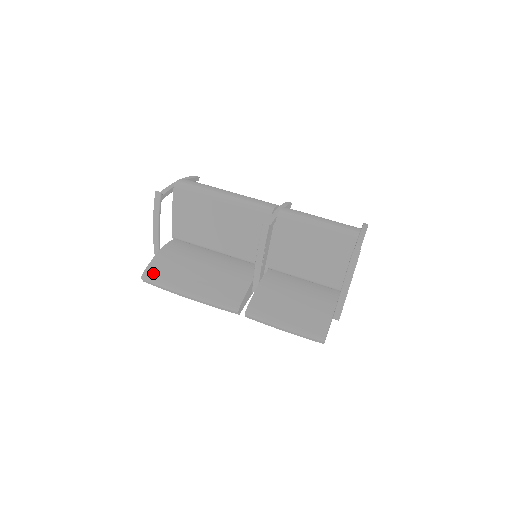
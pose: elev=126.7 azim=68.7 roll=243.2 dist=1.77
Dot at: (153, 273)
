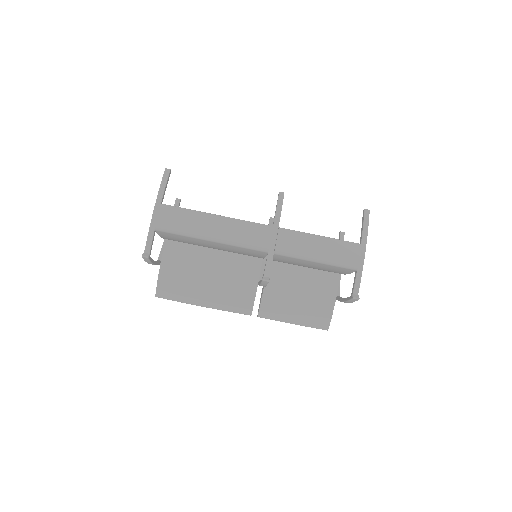
Dot at: (165, 293)
